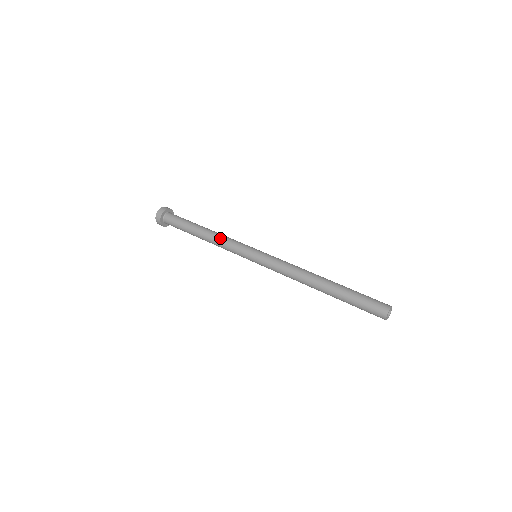
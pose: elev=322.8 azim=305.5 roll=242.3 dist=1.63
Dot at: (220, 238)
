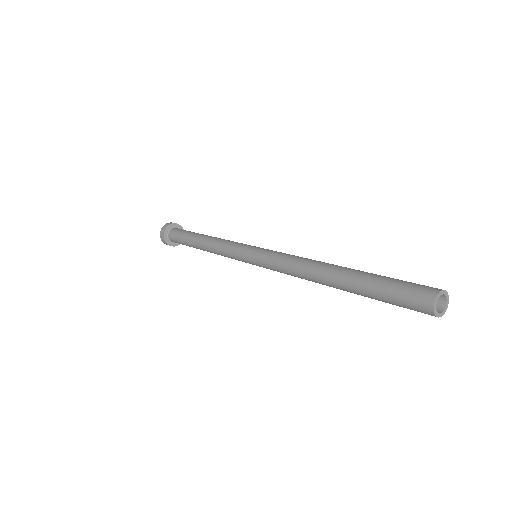
Dot at: (215, 244)
